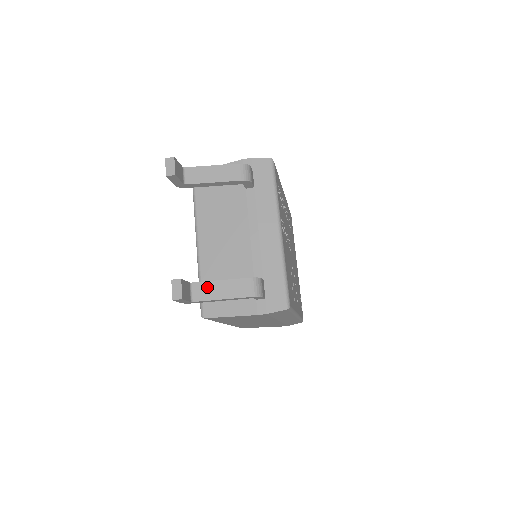
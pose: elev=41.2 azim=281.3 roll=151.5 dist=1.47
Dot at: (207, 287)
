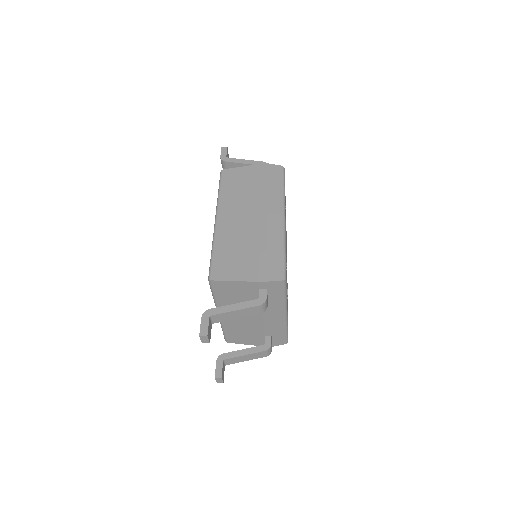
Dot at: (235, 359)
